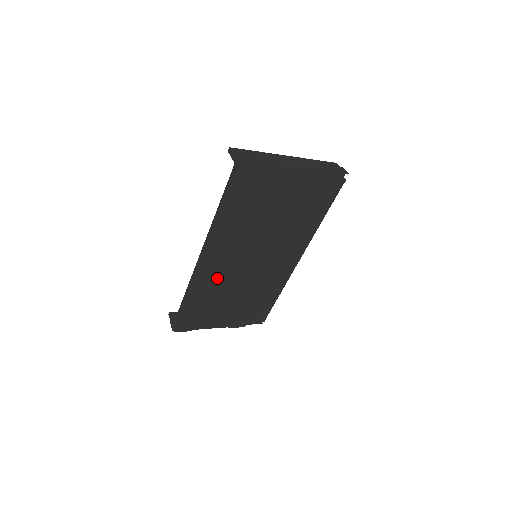
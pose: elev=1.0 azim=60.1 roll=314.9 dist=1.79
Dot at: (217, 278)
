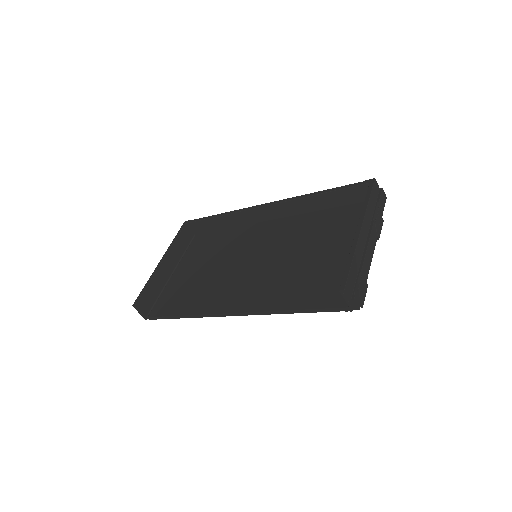
Dot at: occluded
